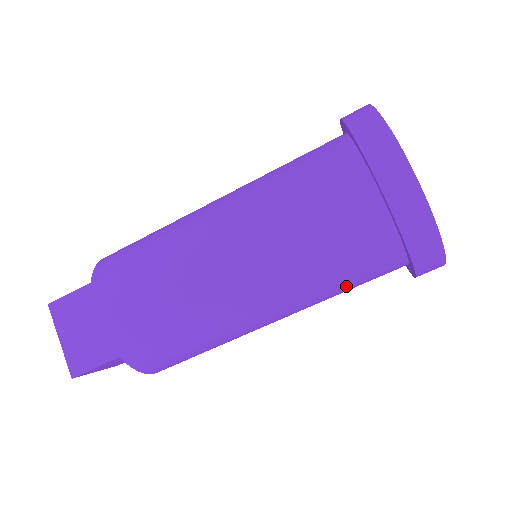
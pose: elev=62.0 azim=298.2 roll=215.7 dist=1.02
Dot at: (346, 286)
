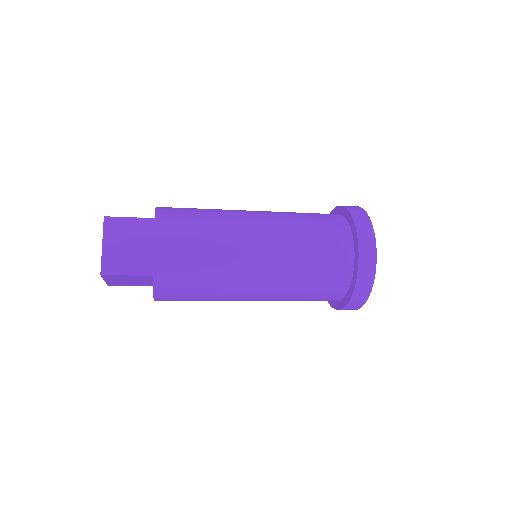
Dot at: occluded
